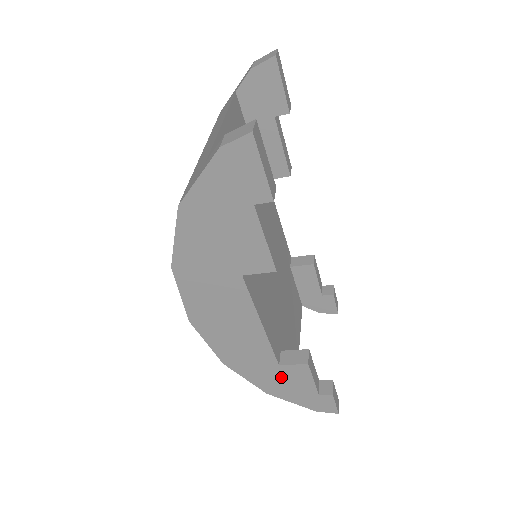
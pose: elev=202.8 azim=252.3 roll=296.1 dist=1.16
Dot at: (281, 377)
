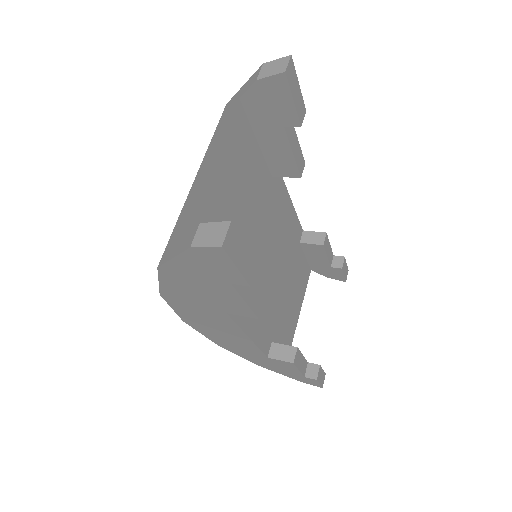
Dot at: (270, 362)
